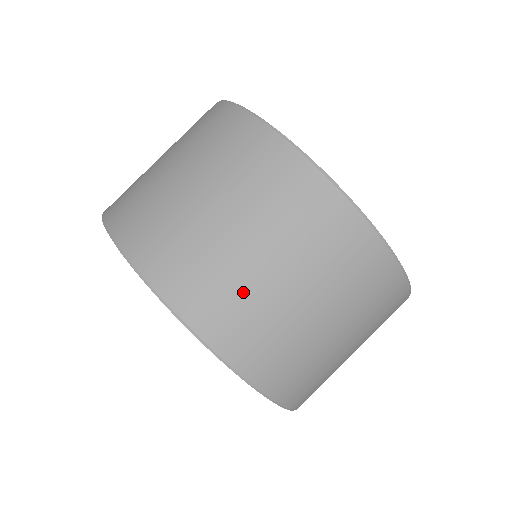
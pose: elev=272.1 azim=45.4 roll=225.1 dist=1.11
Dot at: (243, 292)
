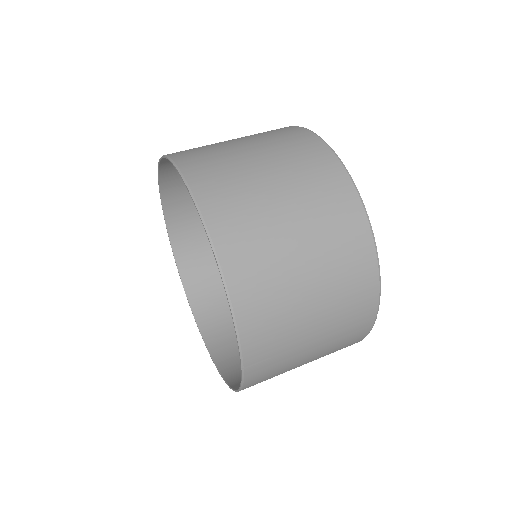
Dot at: occluded
